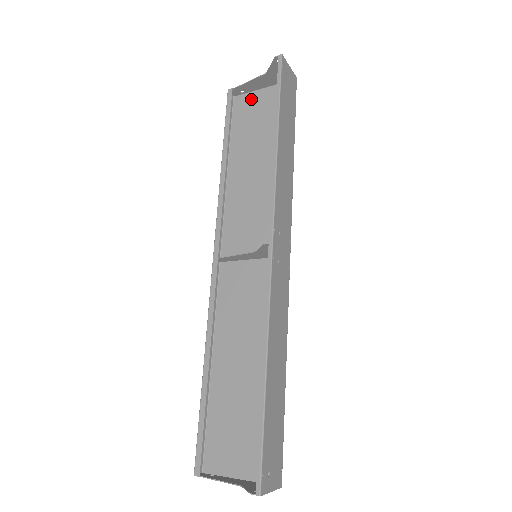
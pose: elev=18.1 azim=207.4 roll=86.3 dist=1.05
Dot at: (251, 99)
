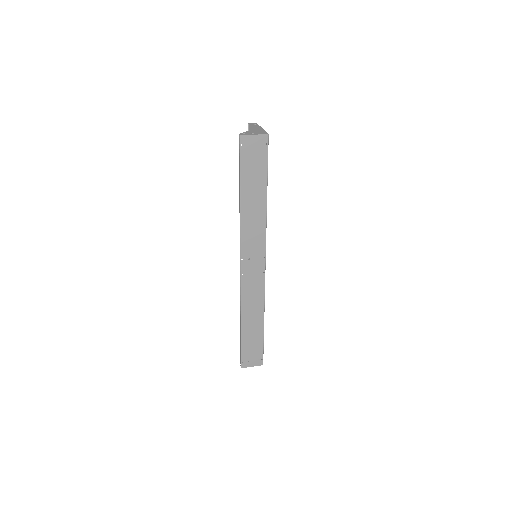
Dot at: occluded
